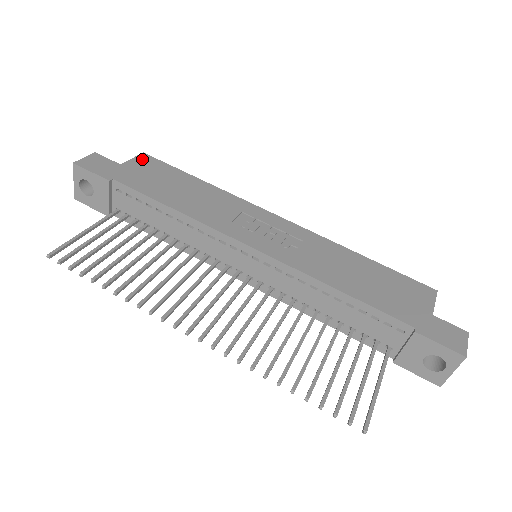
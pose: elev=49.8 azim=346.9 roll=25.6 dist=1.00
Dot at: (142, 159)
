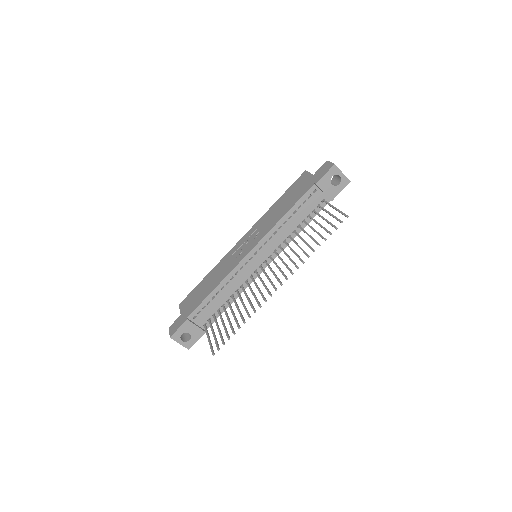
Dot at: (182, 305)
